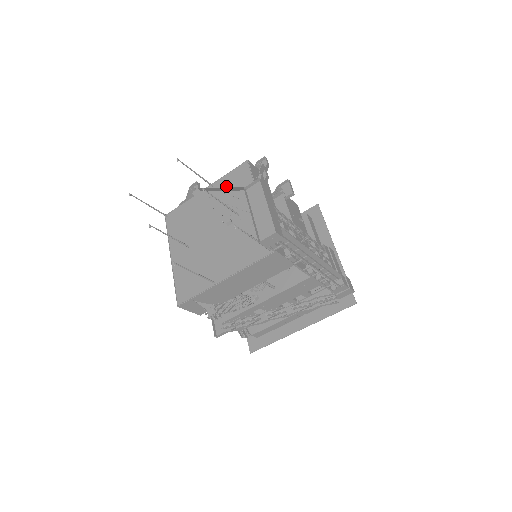
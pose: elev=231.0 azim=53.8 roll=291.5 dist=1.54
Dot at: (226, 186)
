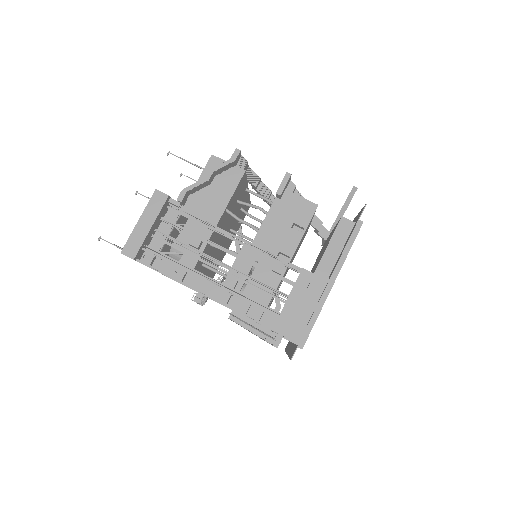
Dot at: occluded
